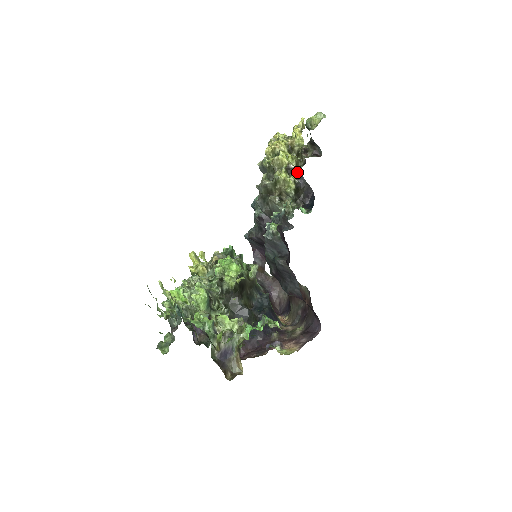
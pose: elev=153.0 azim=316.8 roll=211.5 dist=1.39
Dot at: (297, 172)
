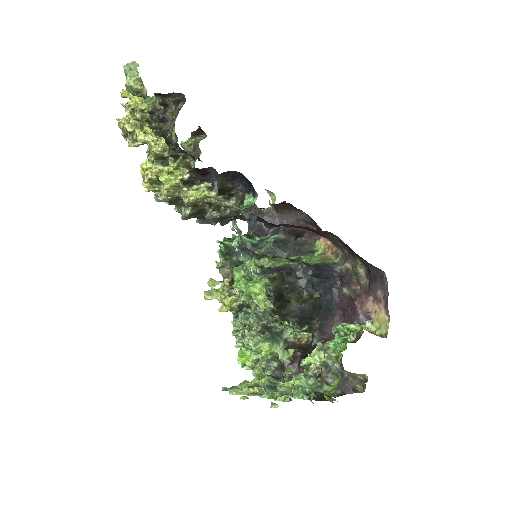
Dot at: (199, 178)
